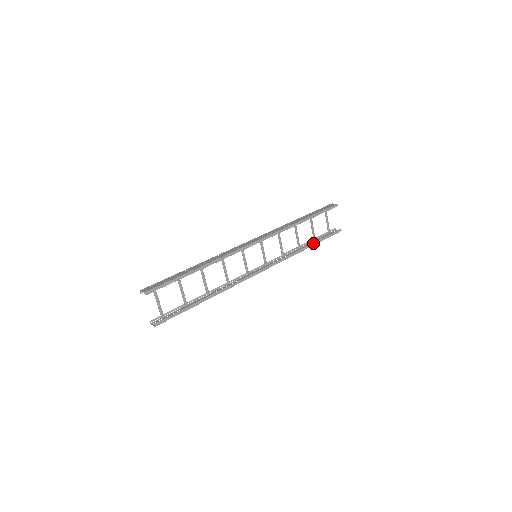
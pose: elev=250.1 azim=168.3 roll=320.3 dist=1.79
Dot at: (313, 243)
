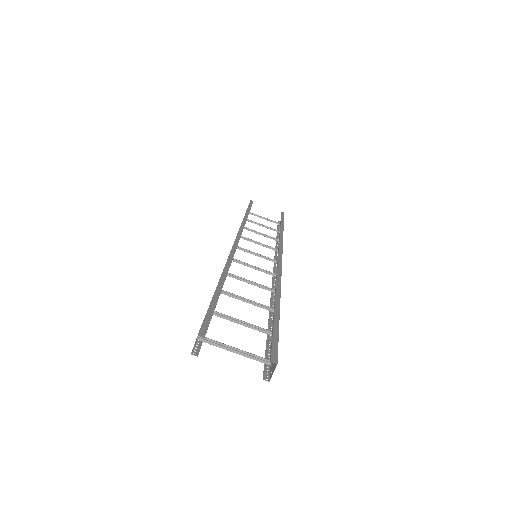
Dot at: (280, 226)
